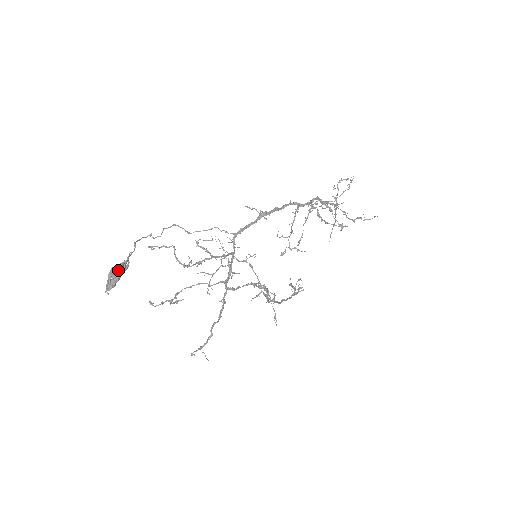
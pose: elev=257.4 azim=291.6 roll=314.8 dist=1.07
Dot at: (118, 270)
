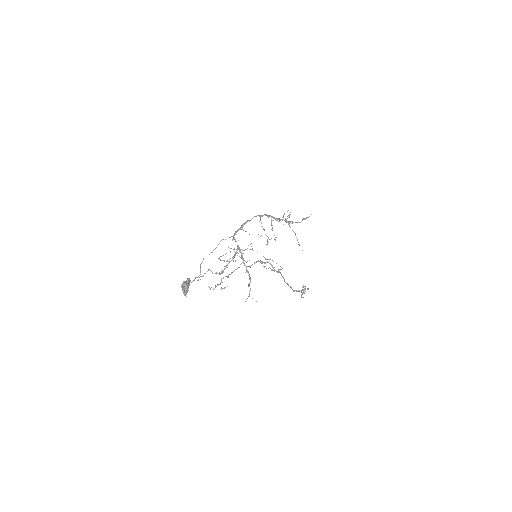
Dot at: (185, 282)
